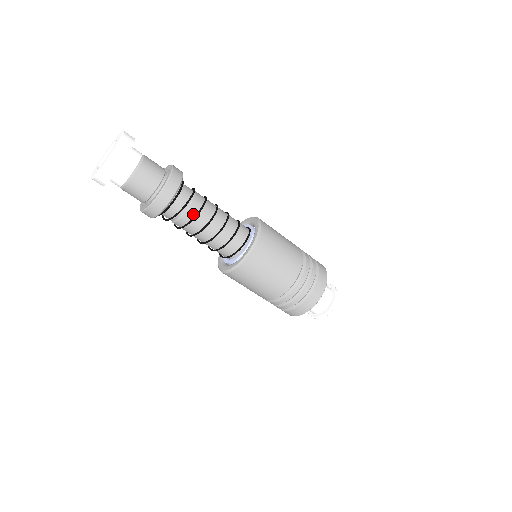
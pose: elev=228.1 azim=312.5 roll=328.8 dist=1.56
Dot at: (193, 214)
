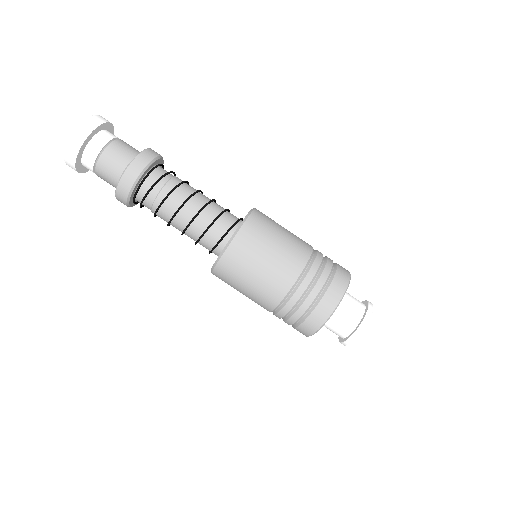
Dot at: (180, 182)
